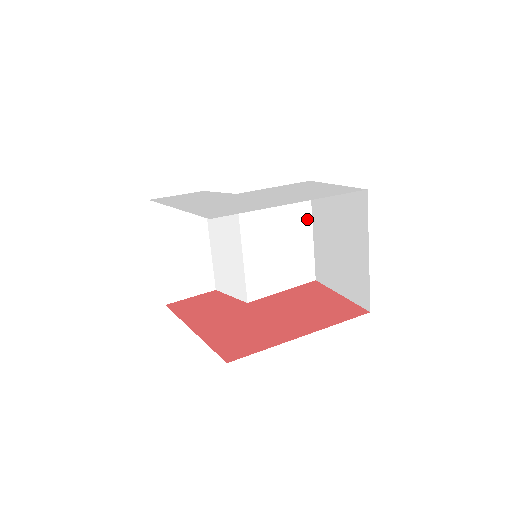
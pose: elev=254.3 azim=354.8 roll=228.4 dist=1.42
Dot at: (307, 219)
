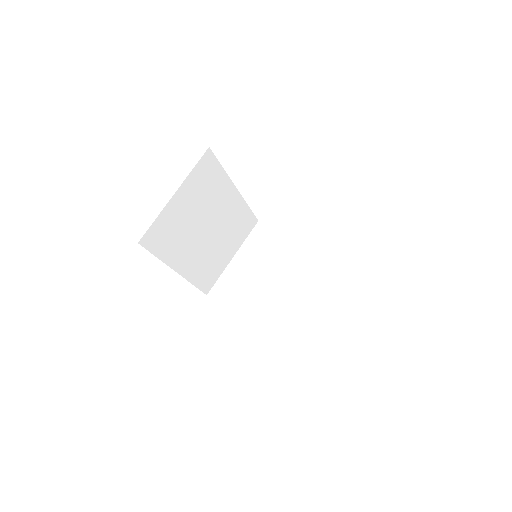
Dot at: (344, 295)
